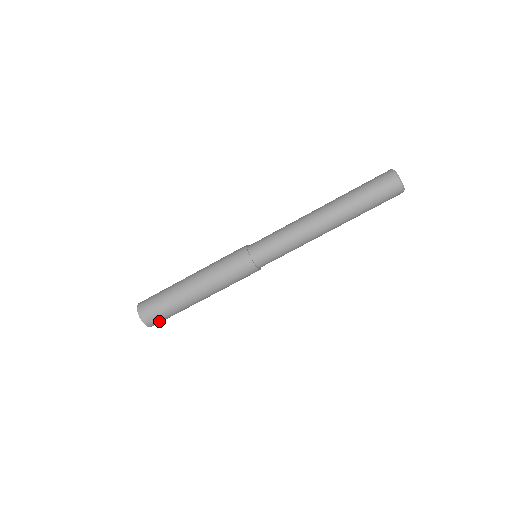
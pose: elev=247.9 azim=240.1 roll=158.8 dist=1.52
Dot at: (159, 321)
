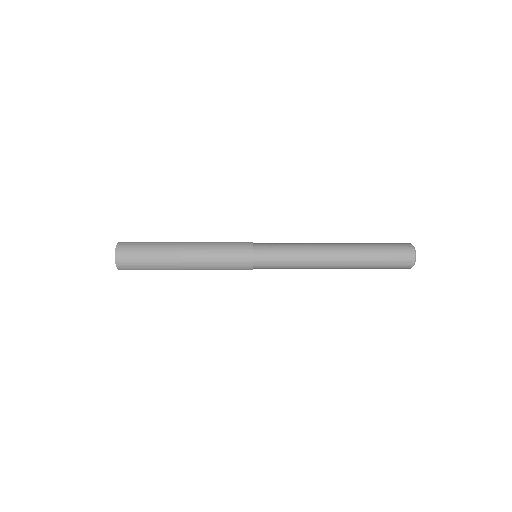
Dot at: occluded
